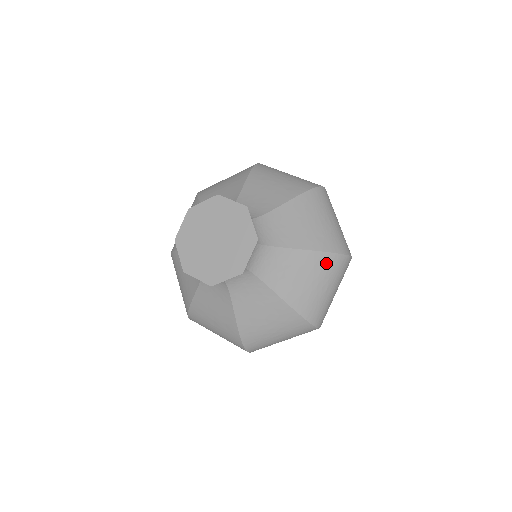
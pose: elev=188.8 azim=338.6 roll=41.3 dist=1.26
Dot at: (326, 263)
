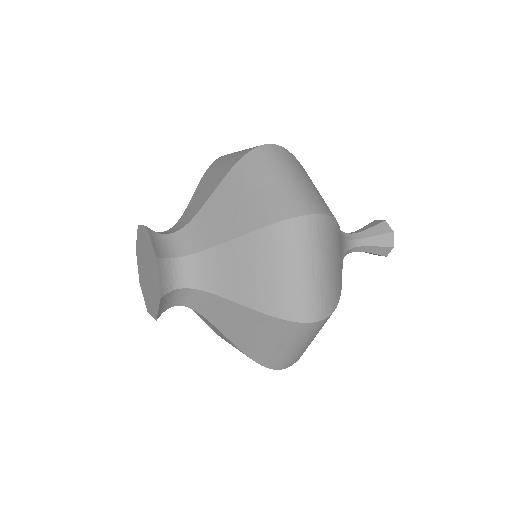
Dot at: (270, 324)
